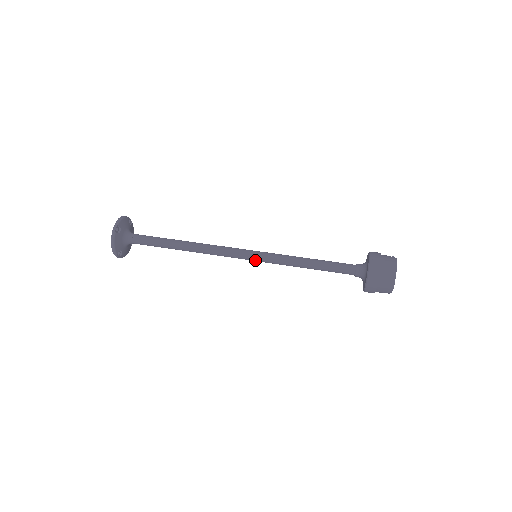
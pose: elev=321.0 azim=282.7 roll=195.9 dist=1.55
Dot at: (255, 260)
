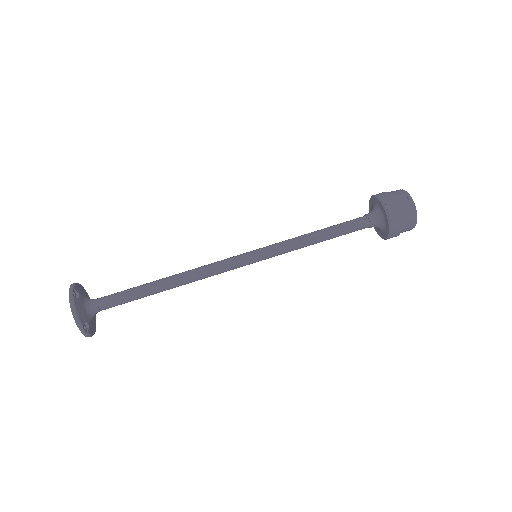
Dot at: (257, 261)
